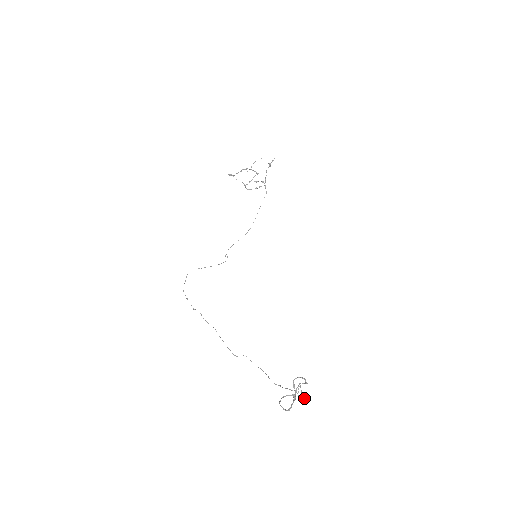
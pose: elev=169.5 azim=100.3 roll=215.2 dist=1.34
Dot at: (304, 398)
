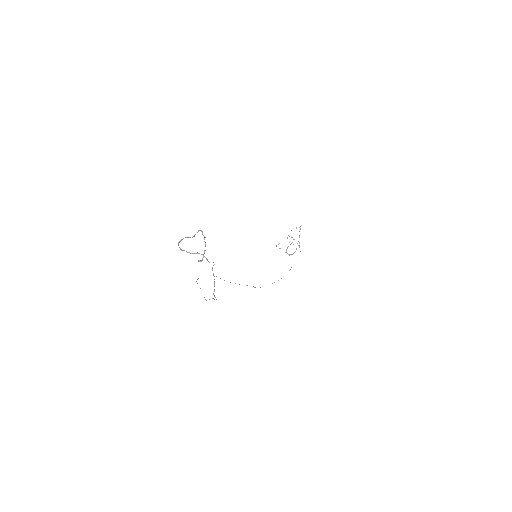
Dot at: (207, 260)
